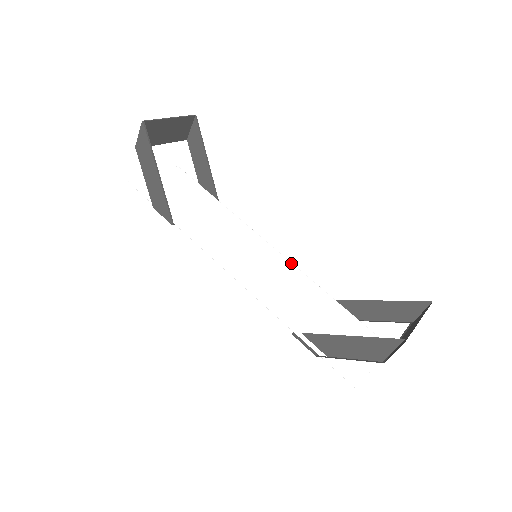
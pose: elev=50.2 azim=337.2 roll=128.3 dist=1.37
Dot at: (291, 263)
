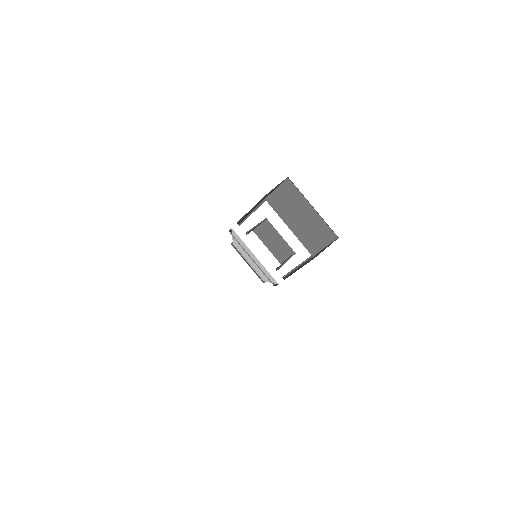
Dot at: occluded
